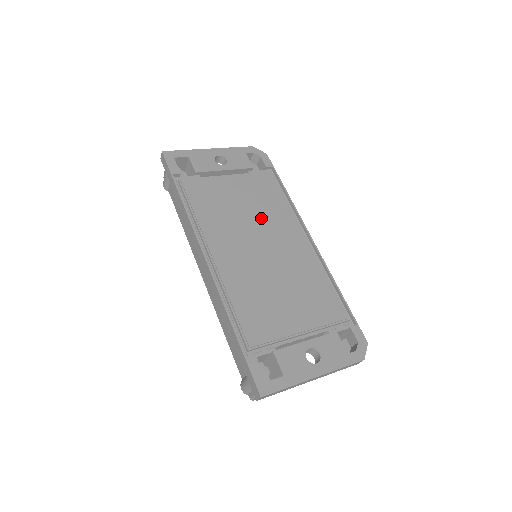
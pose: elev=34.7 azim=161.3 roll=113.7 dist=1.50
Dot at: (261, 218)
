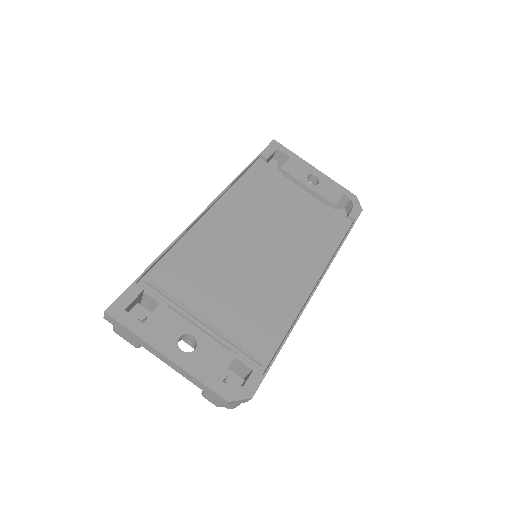
Dot at: (291, 233)
